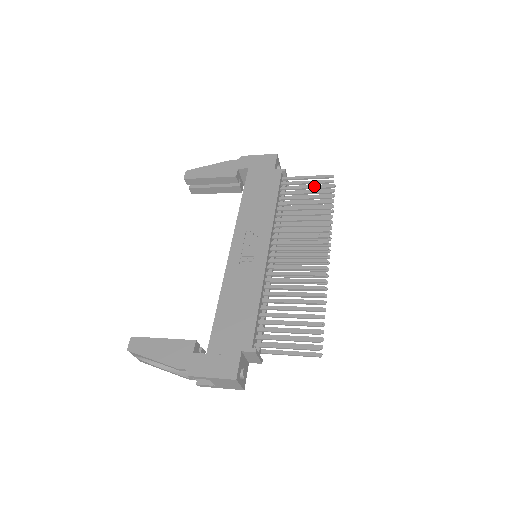
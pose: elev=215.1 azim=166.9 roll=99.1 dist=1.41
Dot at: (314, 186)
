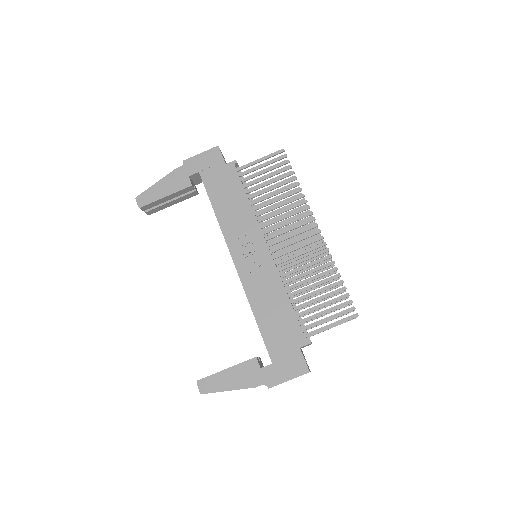
Dot at: (272, 167)
